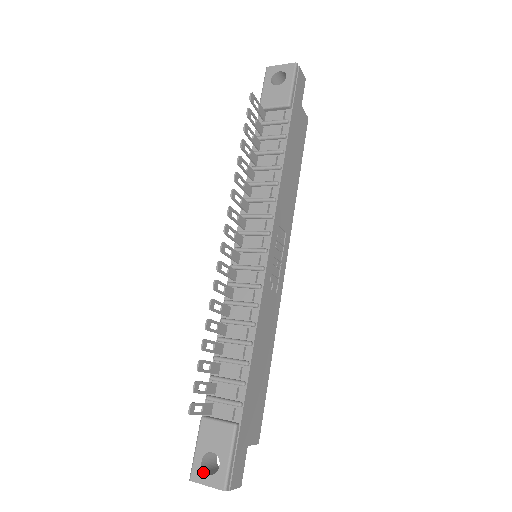
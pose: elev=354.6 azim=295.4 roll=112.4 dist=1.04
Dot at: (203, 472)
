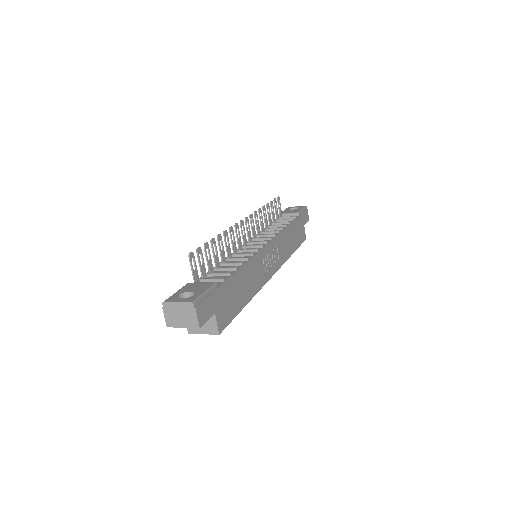
Dot at: (177, 298)
